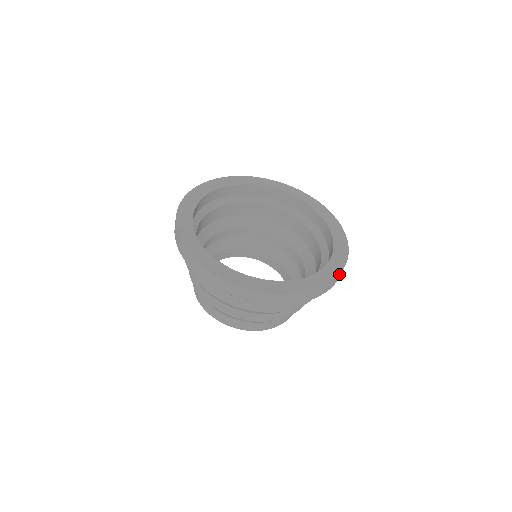
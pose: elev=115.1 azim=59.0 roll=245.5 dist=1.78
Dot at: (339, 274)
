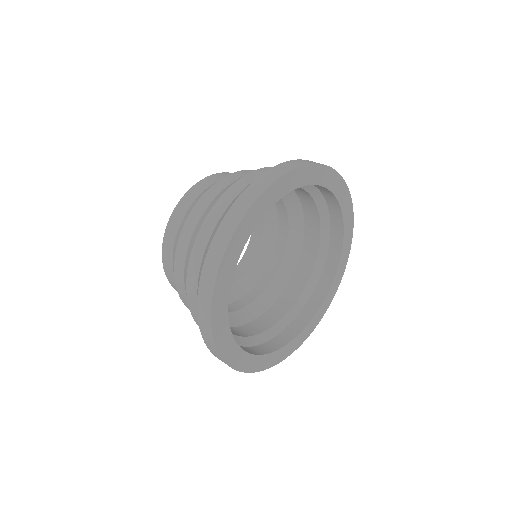
Dot at: occluded
